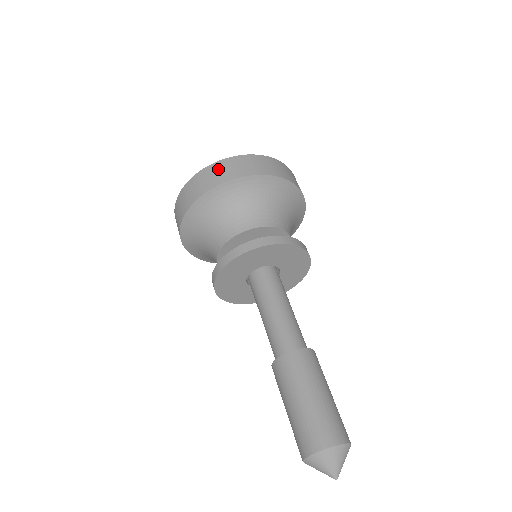
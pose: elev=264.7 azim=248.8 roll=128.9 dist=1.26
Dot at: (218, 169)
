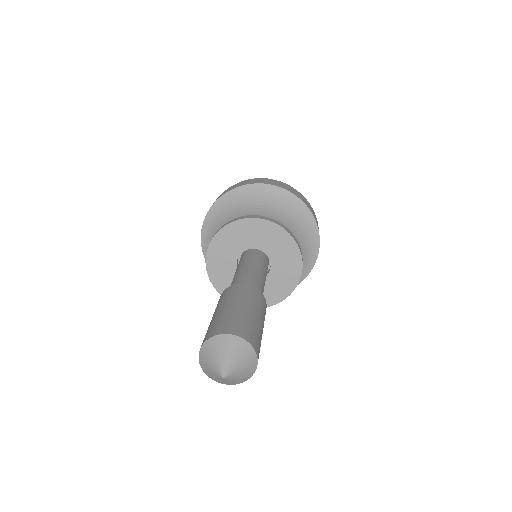
Dot at: (264, 180)
